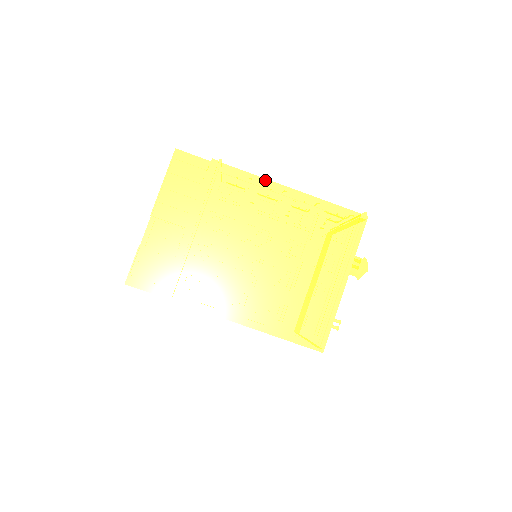
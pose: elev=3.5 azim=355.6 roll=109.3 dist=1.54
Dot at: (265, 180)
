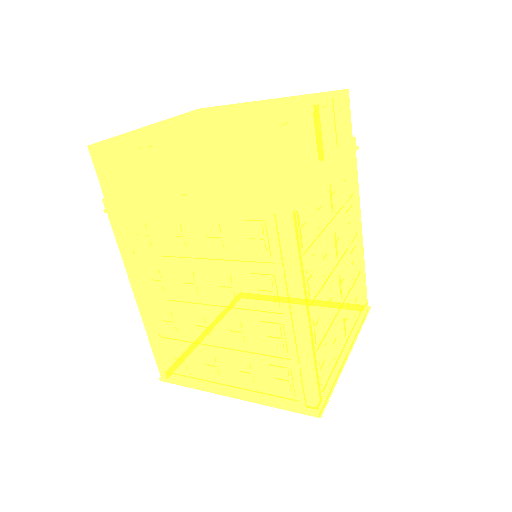
Dot at: (297, 283)
